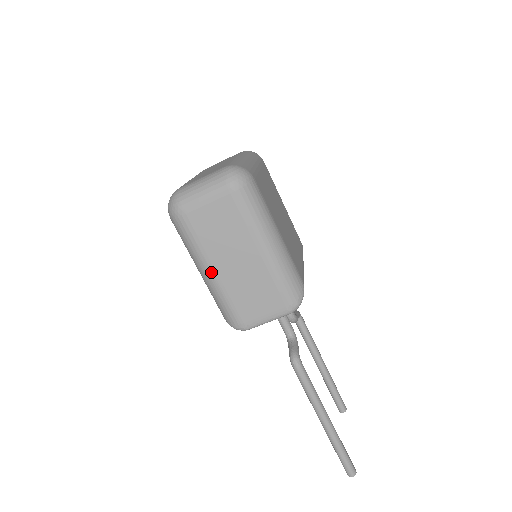
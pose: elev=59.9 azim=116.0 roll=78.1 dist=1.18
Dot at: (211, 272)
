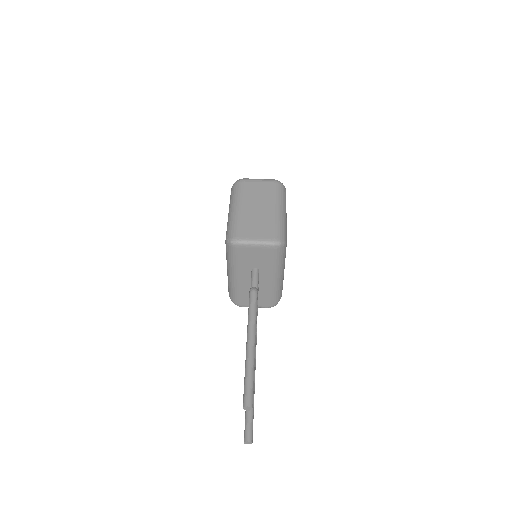
Dot at: (239, 207)
